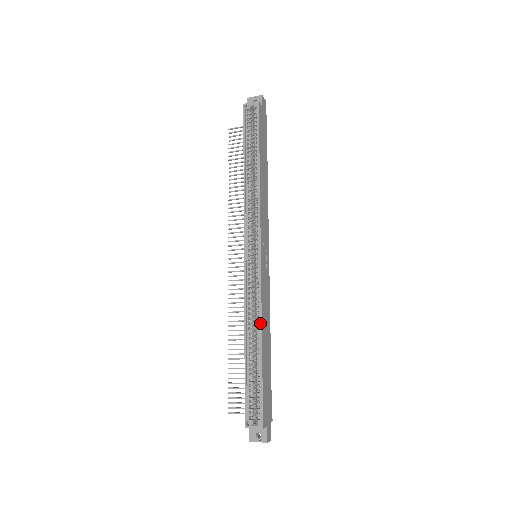
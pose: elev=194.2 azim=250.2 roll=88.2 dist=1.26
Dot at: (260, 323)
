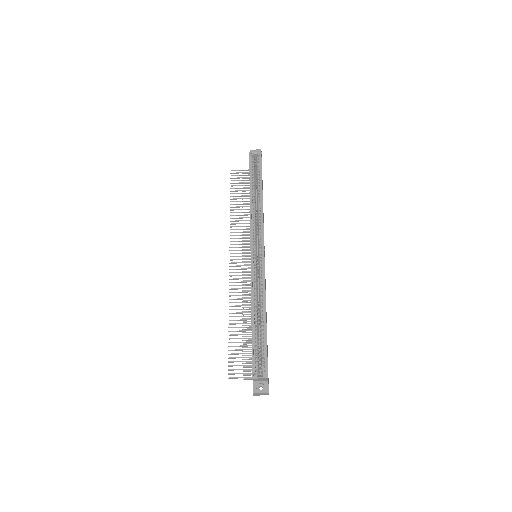
Dot at: (264, 299)
